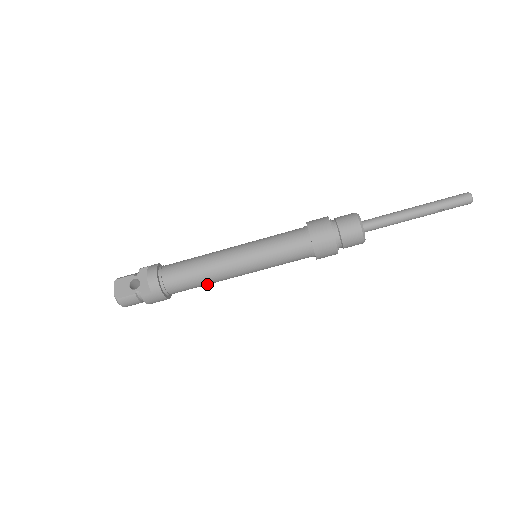
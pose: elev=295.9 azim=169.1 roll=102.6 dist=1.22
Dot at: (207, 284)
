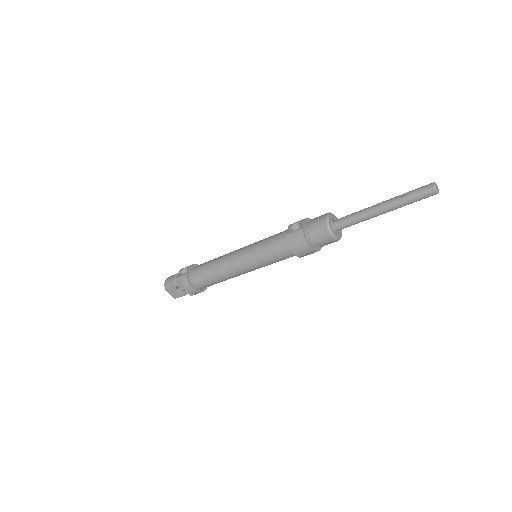
Dot at: occluded
